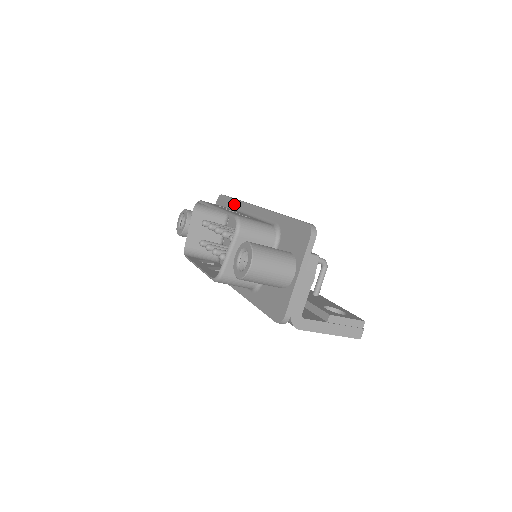
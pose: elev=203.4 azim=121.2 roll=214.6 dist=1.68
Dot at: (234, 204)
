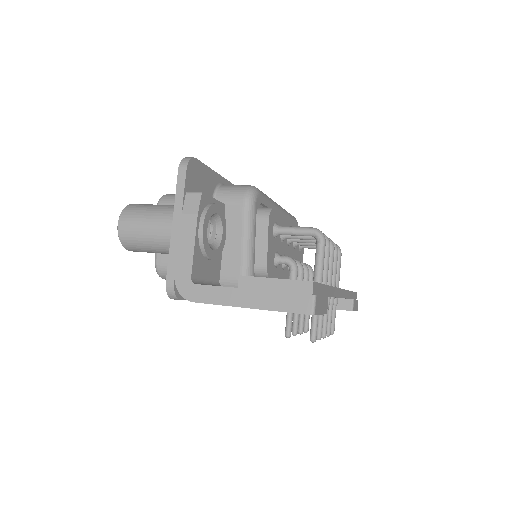
Dot at: occluded
